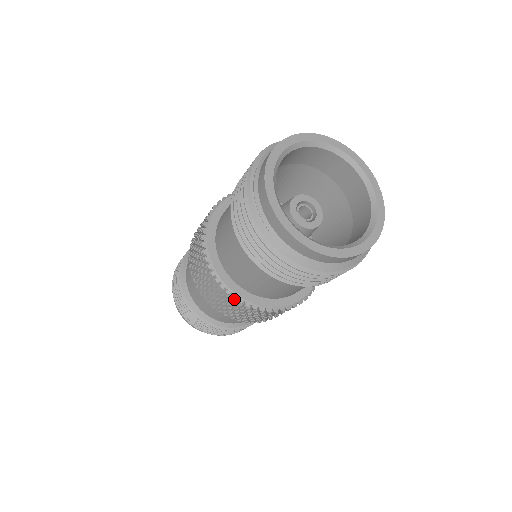
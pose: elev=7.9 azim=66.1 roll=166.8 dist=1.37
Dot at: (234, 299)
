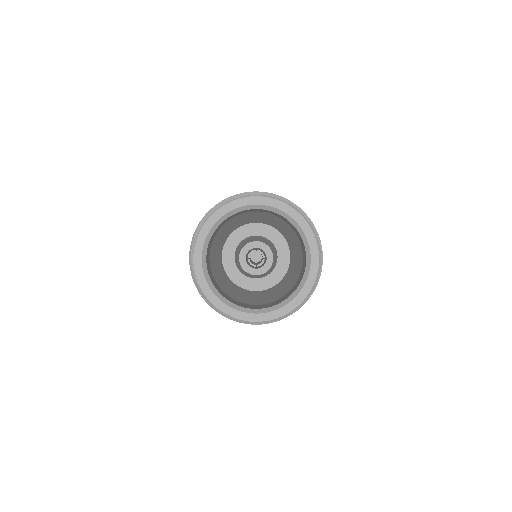
Dot at: occluded
